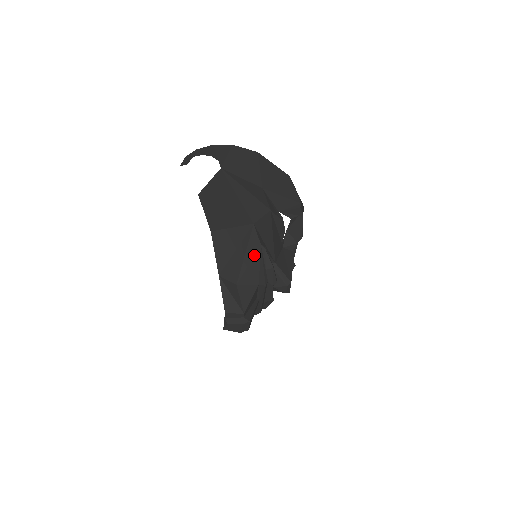
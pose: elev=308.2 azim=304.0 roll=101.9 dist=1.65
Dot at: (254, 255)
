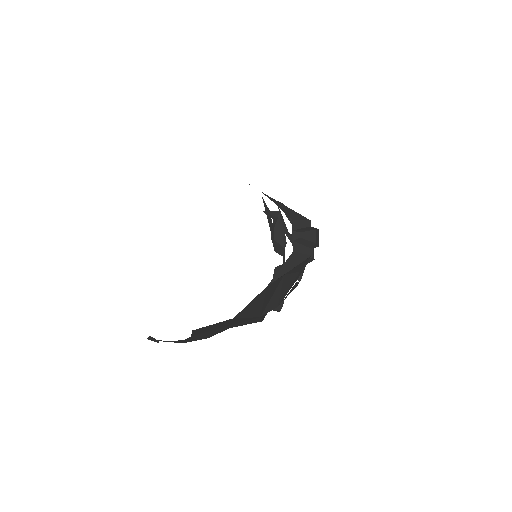
Dot at: occluded
